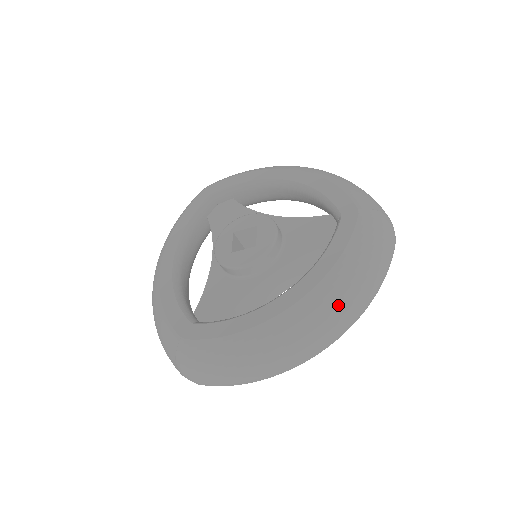
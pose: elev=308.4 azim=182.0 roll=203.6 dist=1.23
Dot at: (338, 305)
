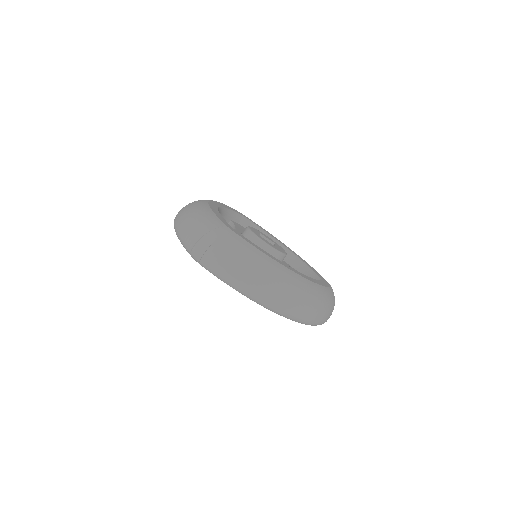
Dot at: (313, 299)
